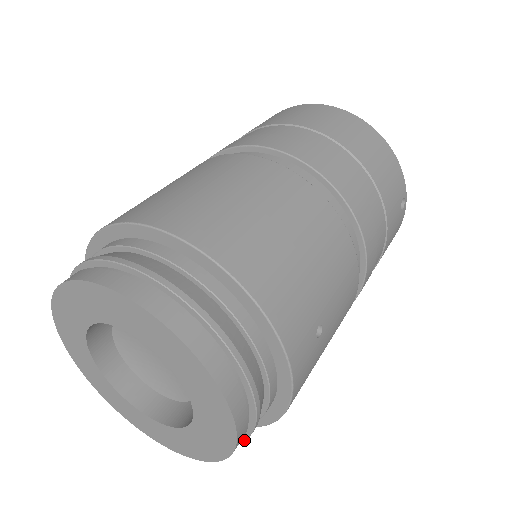
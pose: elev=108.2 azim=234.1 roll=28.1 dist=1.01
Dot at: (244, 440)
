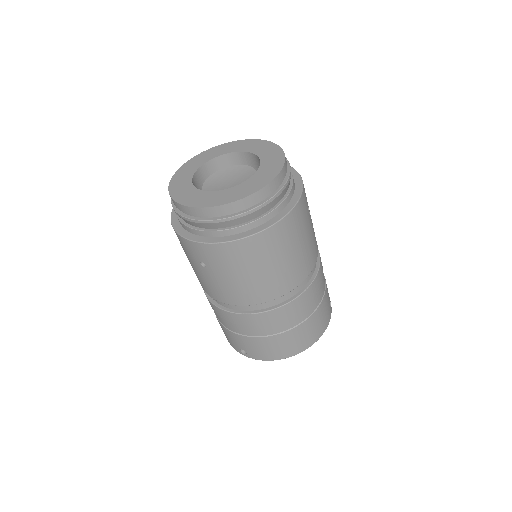
Dot at: (274, 195)
